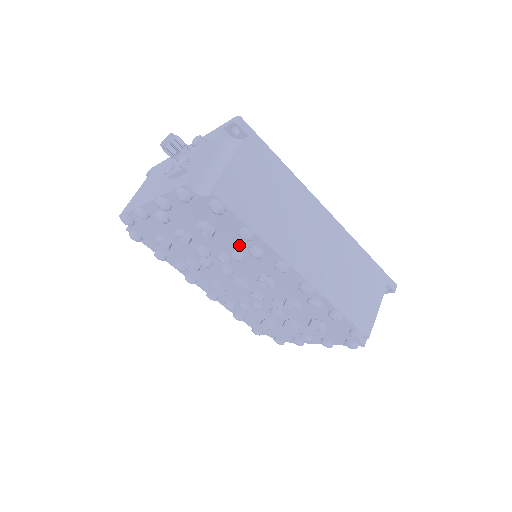
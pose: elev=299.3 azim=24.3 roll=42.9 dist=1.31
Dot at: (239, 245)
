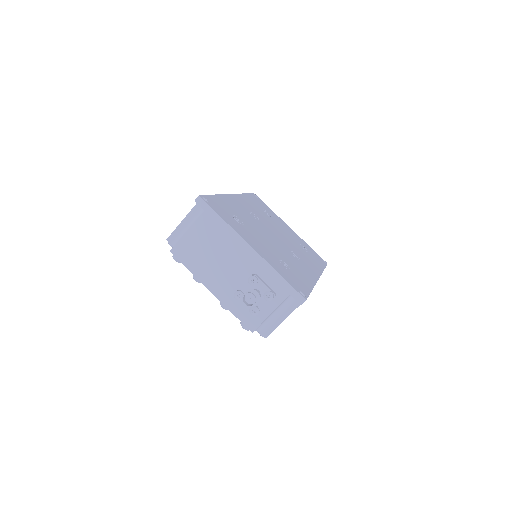
Dot at: occluded
